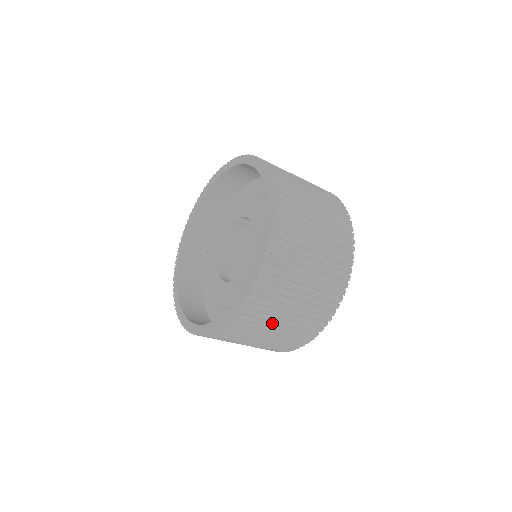
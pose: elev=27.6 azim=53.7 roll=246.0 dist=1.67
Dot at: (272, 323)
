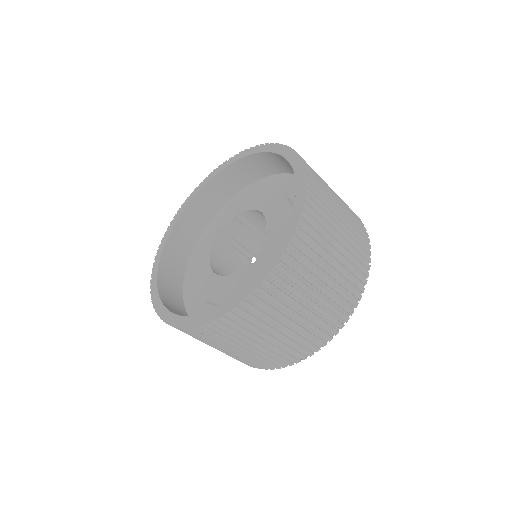
Dot at: (298, 304)
